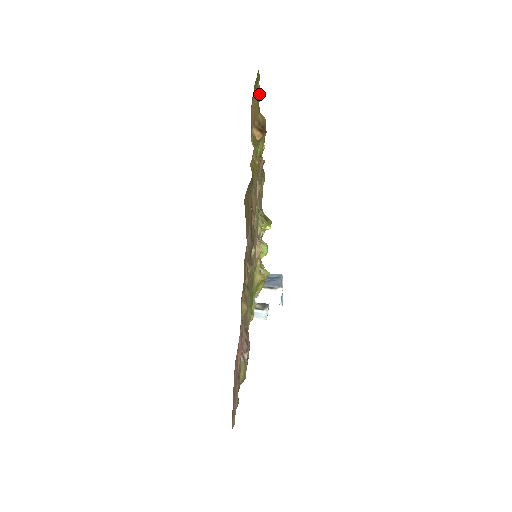
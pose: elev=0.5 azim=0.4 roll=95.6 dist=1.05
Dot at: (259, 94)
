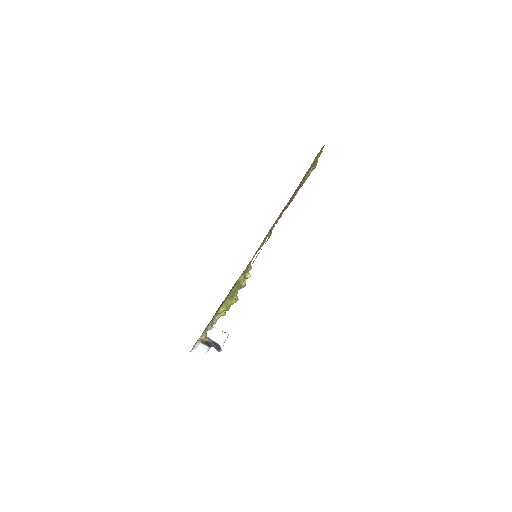
Dot at: occluded
